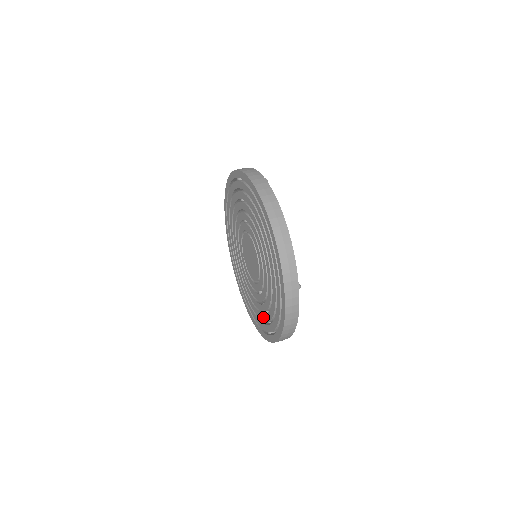
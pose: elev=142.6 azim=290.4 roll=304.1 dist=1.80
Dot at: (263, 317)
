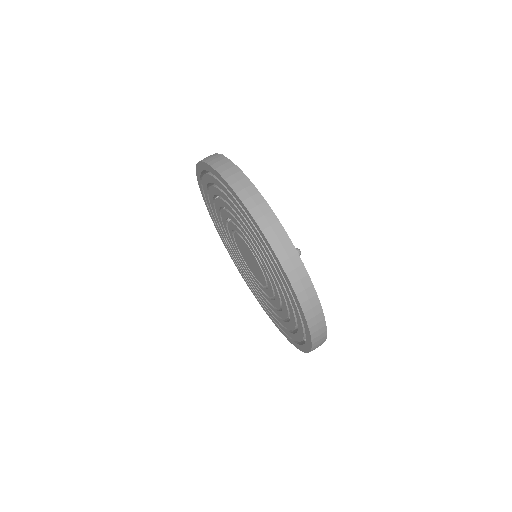
Dot at: (290, 324)
